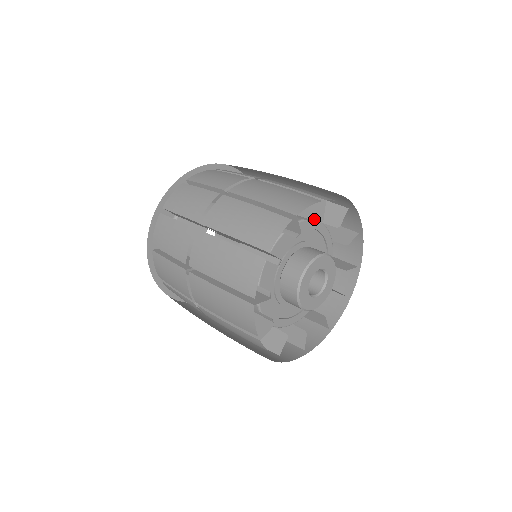
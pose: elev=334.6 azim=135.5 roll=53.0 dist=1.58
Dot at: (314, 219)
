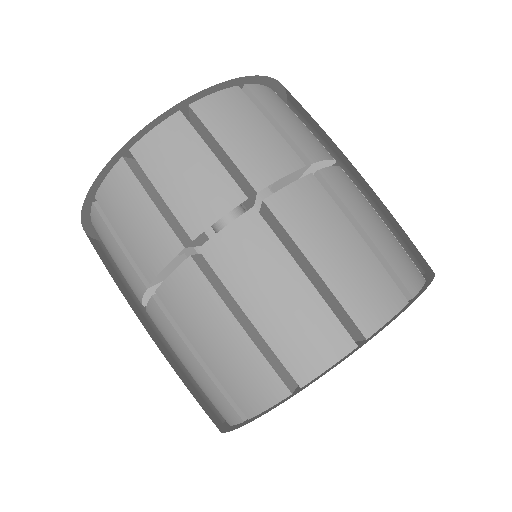
Dot at: occluded
